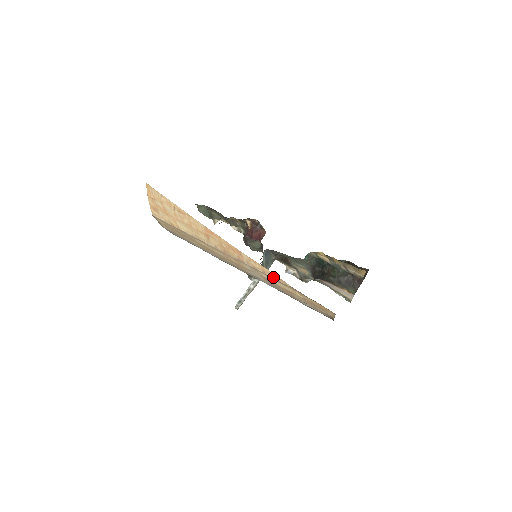
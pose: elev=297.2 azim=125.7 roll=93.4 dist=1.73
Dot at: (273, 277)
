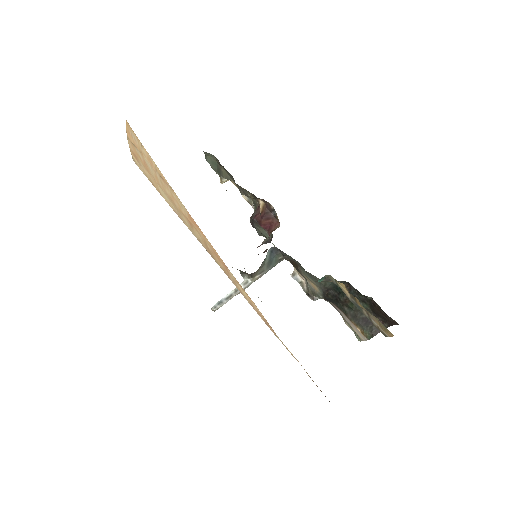
Dot at: (262, 318)
